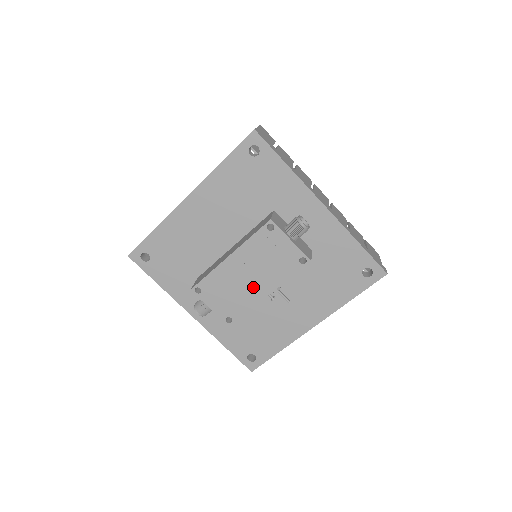
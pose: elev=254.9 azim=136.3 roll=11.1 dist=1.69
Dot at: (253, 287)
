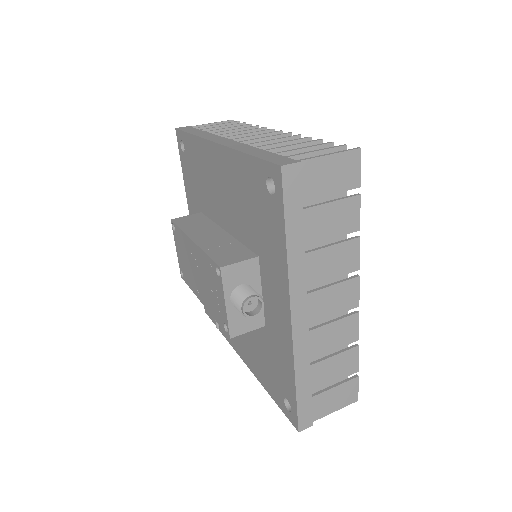
Dot at: (197, 283)
